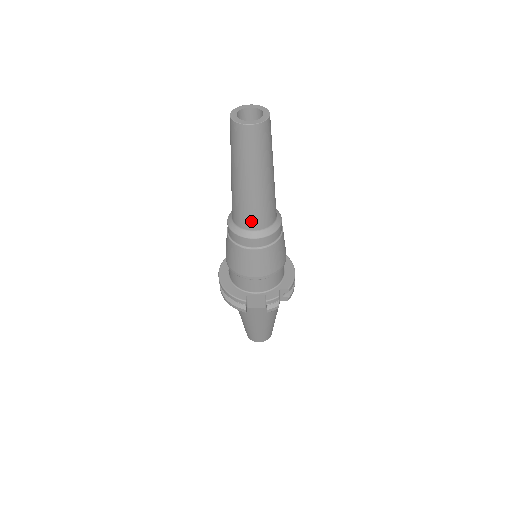
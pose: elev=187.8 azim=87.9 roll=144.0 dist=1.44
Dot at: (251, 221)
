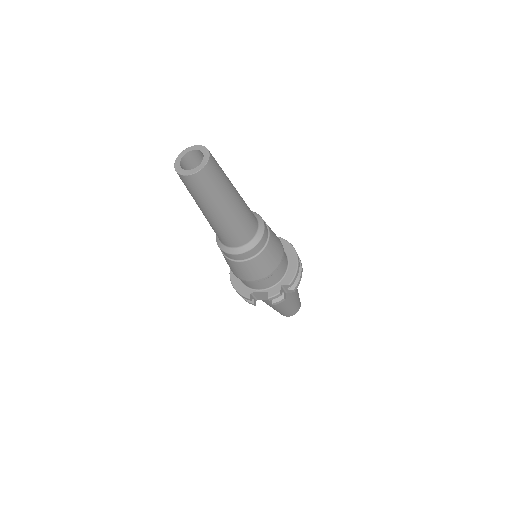
Dot at: (229, 241)
